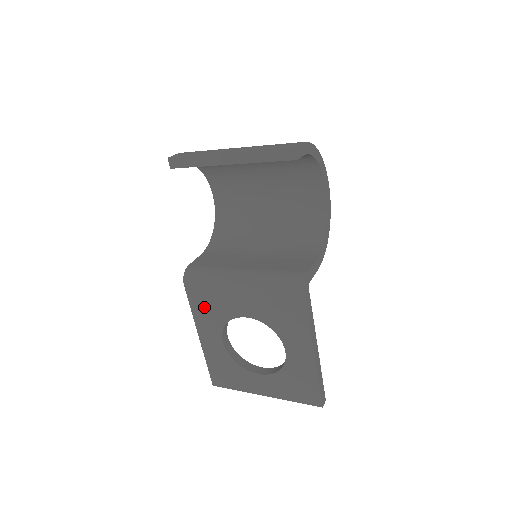
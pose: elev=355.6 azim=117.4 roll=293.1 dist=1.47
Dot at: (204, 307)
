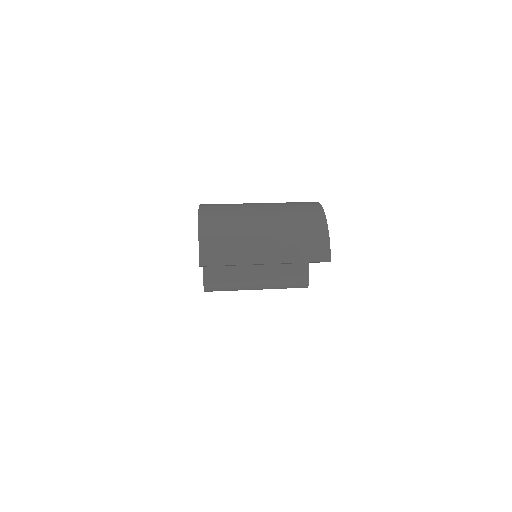
Dot at: occluded
